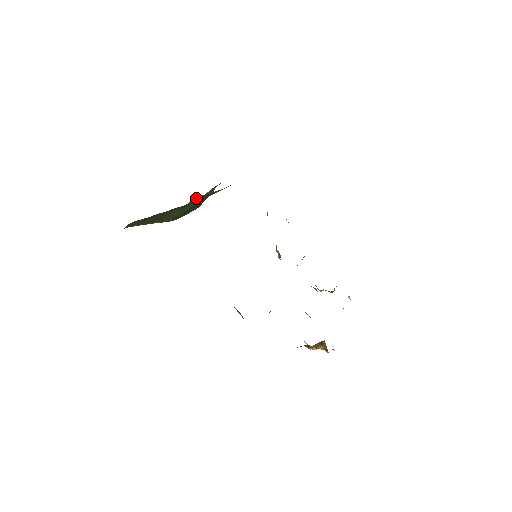
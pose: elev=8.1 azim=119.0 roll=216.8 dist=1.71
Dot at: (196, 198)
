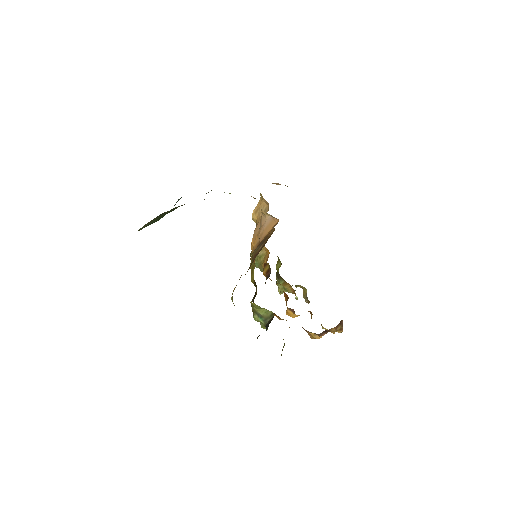
Dot at: (178, 200)
